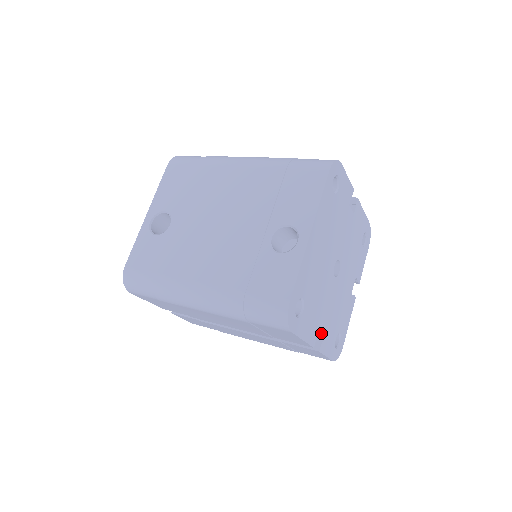
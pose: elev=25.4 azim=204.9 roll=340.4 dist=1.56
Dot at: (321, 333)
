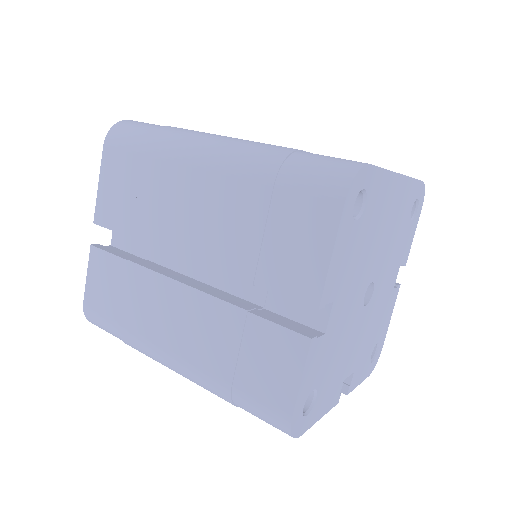
Dot at: (319, 331)
